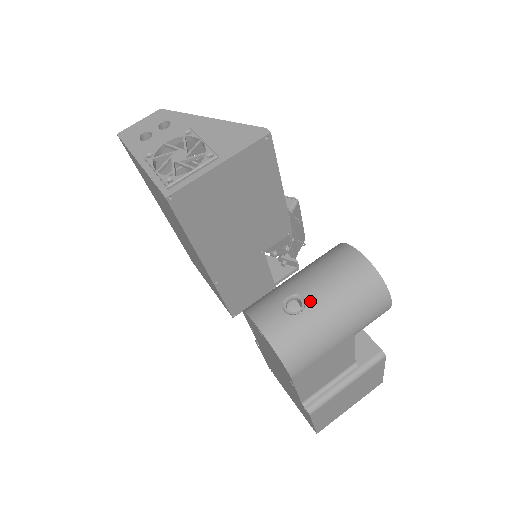
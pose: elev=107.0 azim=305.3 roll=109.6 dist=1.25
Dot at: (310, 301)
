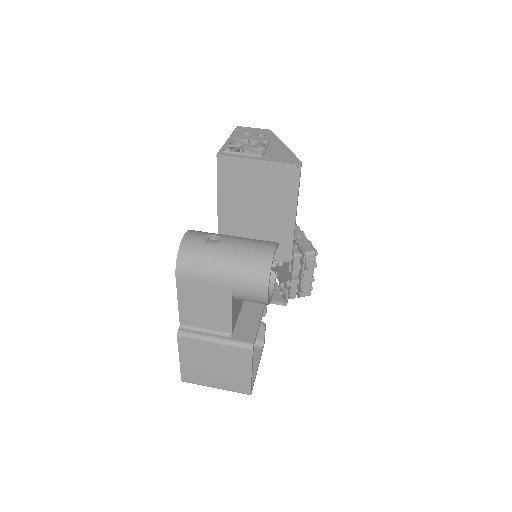
Dot at: (222, 243)
